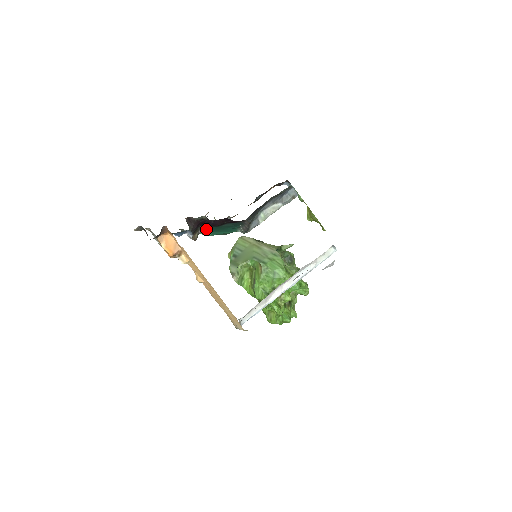
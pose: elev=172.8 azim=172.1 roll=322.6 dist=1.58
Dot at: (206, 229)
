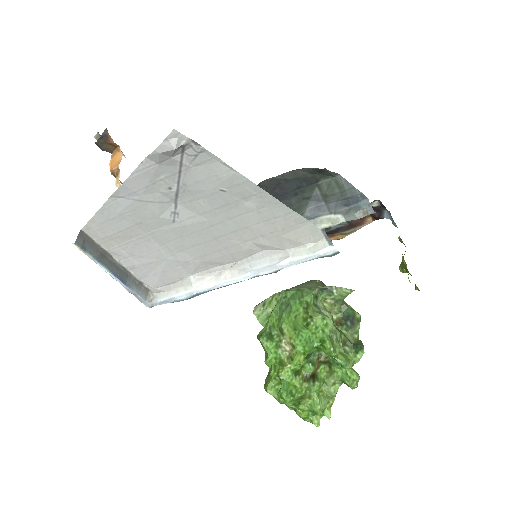
Dot at: occluded
